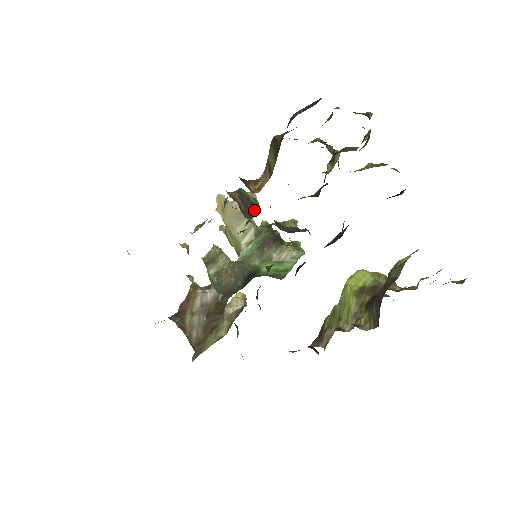
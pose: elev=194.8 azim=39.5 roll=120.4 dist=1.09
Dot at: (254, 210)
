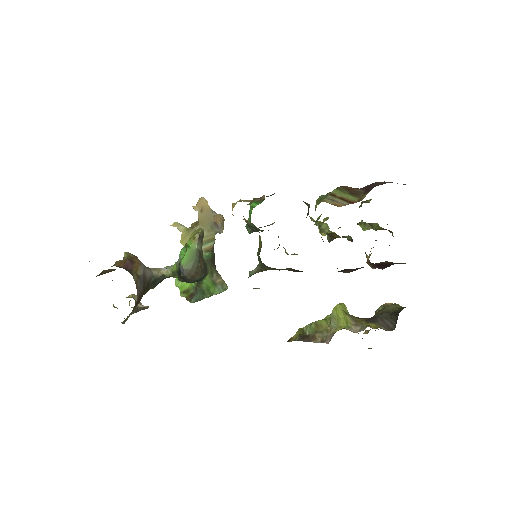
Dot at: occluded
